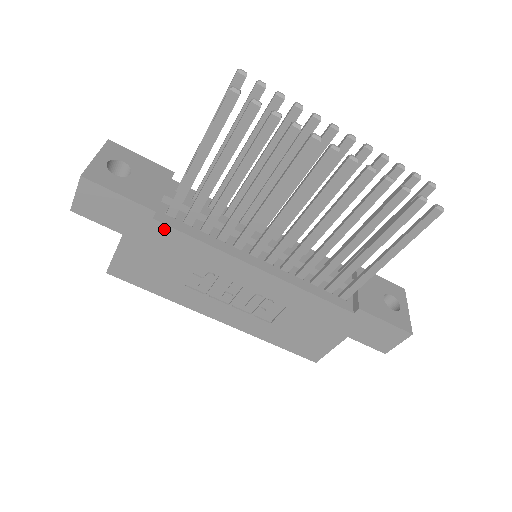
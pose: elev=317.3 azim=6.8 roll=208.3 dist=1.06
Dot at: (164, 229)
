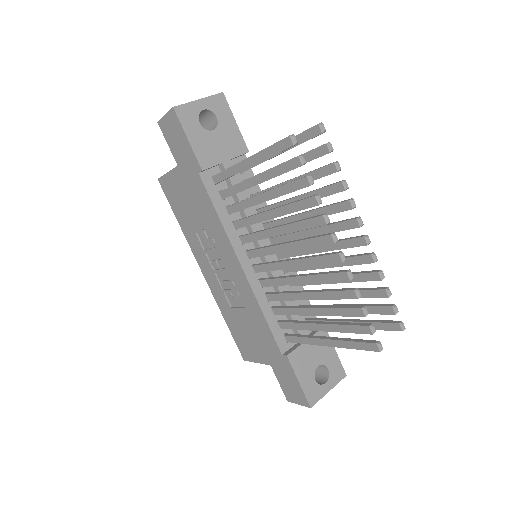
Dot at: (201, 186)
